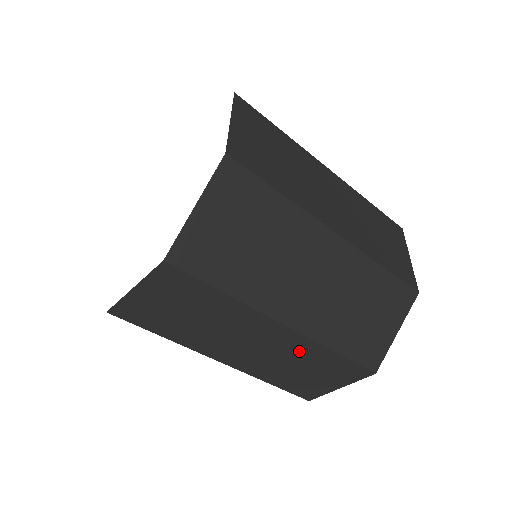
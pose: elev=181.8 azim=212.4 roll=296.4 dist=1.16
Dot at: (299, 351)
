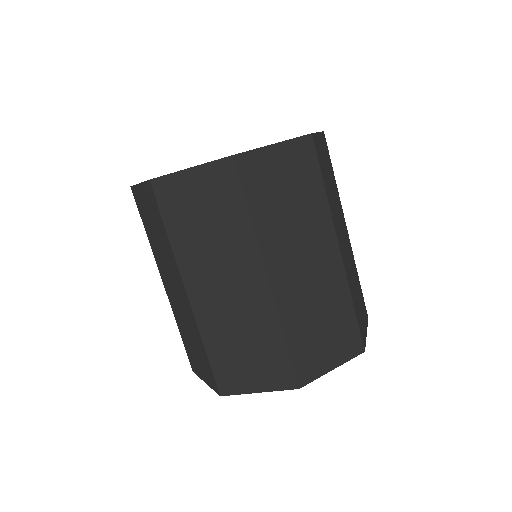
Dot at: (257, 318)
